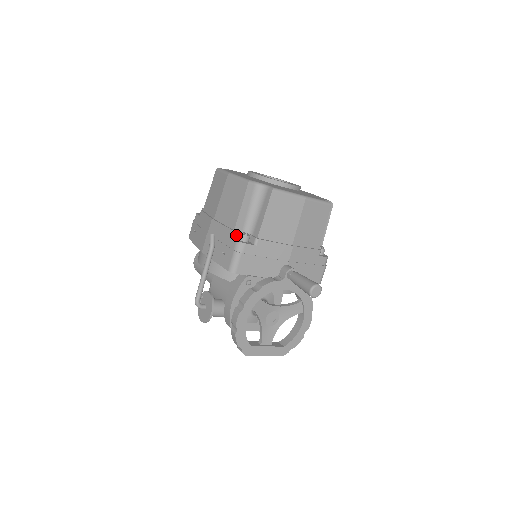
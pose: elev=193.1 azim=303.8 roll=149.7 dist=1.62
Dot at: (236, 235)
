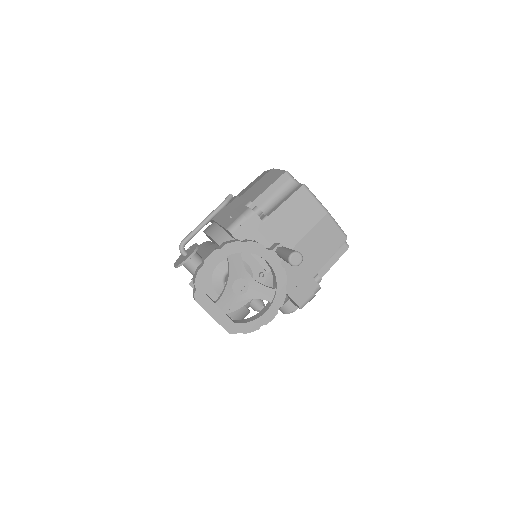
Dot at: (251, 207)
